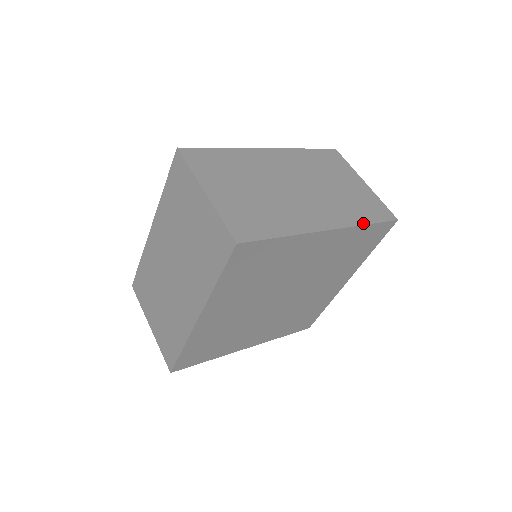
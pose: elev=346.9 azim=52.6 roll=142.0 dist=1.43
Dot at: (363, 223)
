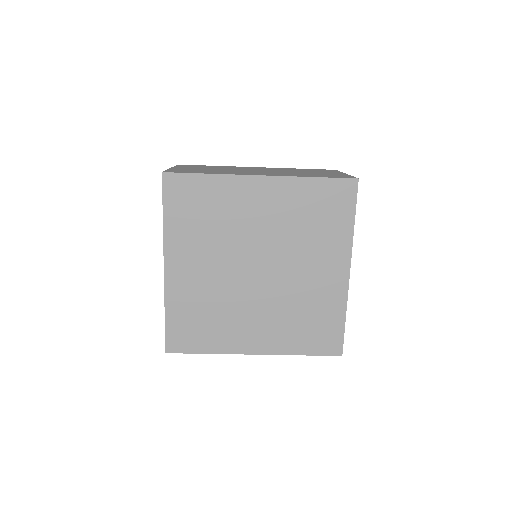
Dot at: (307, 176)
